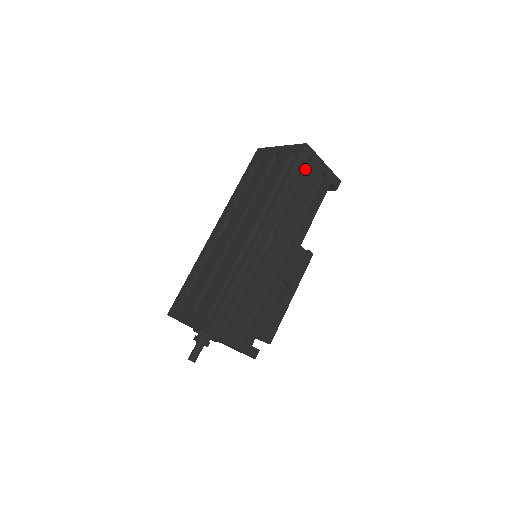
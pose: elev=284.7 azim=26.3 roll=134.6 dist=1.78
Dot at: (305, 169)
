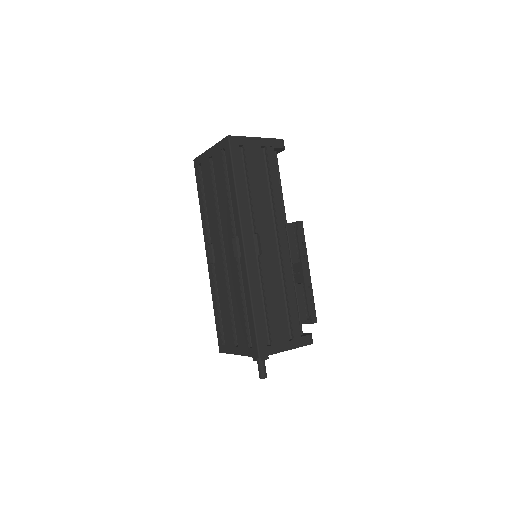
Dot at: (243, 157)
